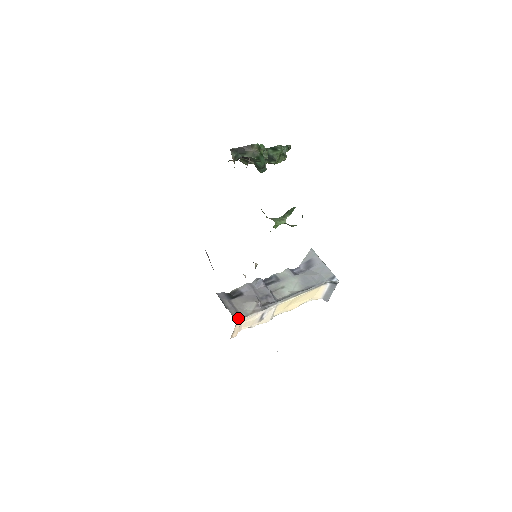
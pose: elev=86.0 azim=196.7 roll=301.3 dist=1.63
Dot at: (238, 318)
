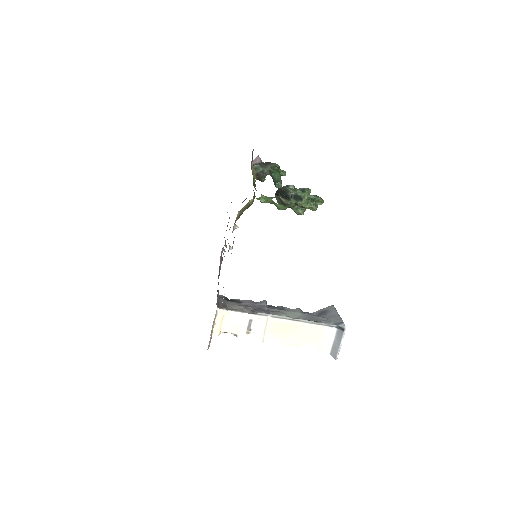
Dot at: (222, 307)
